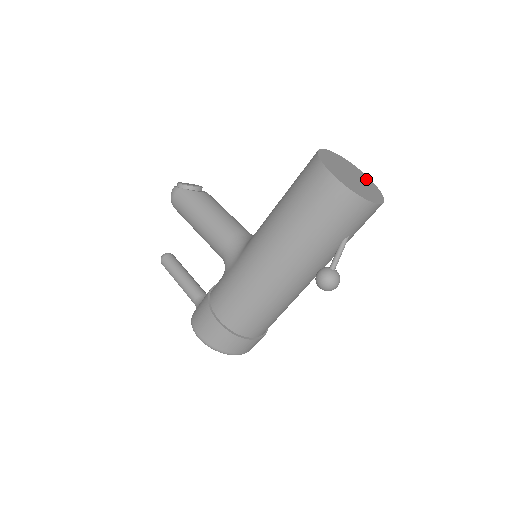
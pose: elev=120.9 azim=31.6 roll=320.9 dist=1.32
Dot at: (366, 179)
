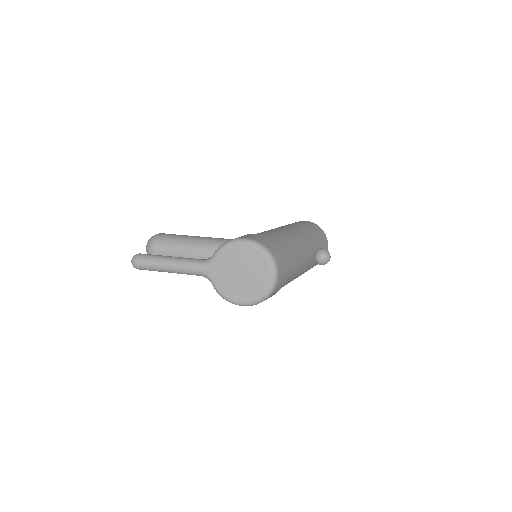
Dot at: occluded
